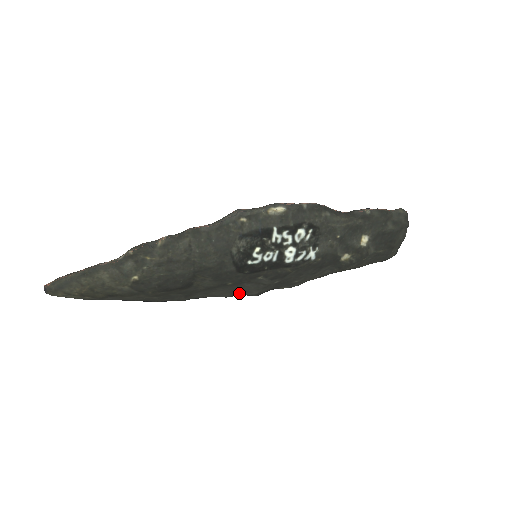
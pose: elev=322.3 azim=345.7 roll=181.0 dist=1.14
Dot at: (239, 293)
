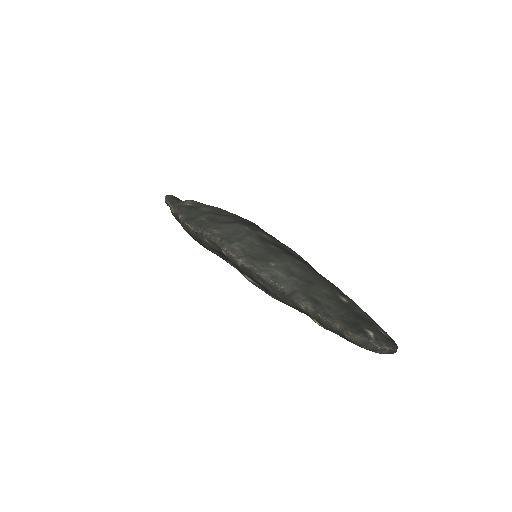
Dot at: occluded
